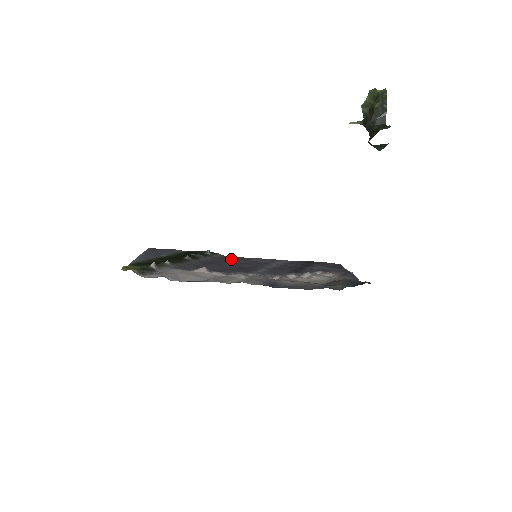
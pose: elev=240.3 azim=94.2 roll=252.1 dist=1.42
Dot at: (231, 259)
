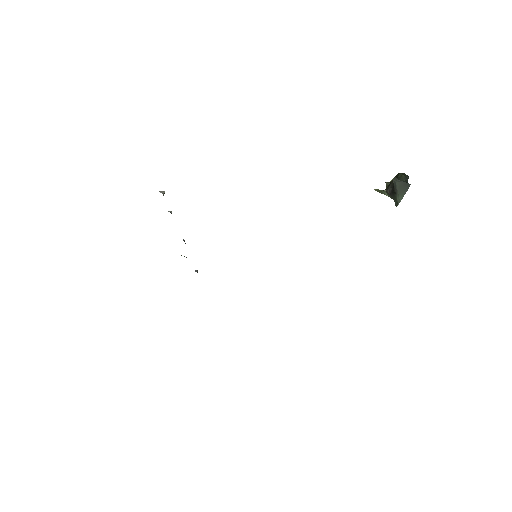
Dot at: occluded
